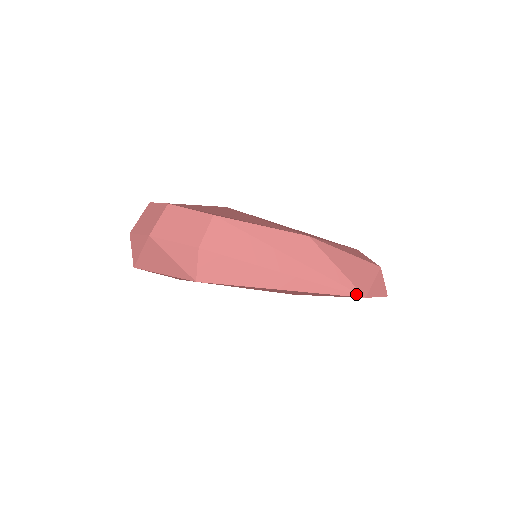
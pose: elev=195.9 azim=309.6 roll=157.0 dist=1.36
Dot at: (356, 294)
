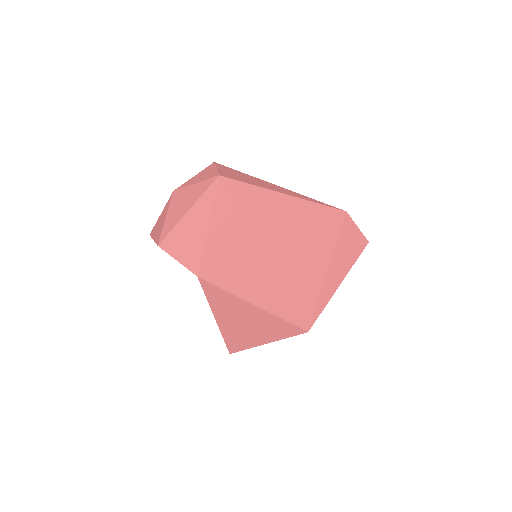
Dot at: (338, 208)
